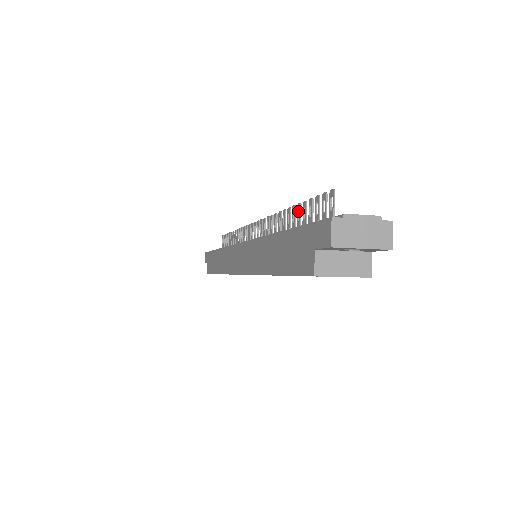
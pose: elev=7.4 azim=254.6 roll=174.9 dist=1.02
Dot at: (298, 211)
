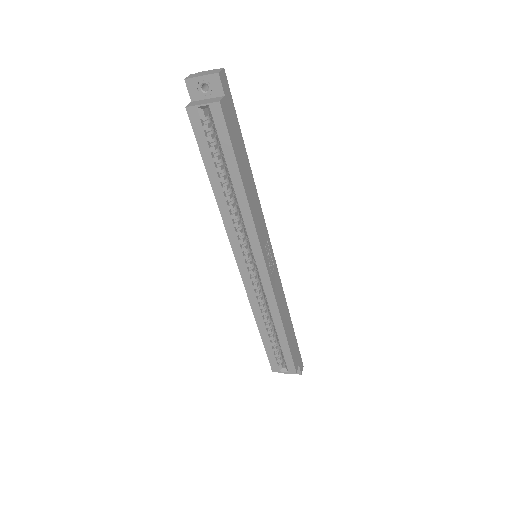
Dot at: occluded
